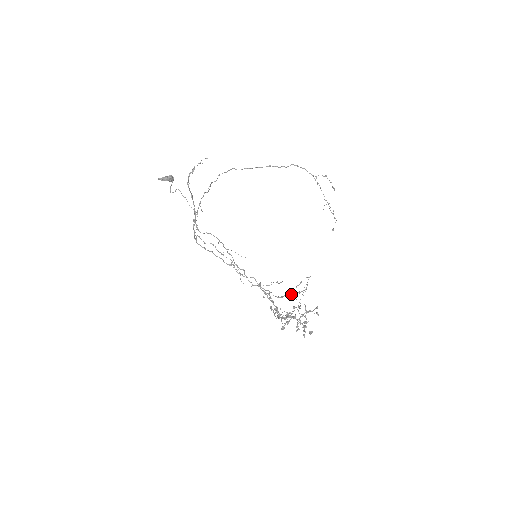
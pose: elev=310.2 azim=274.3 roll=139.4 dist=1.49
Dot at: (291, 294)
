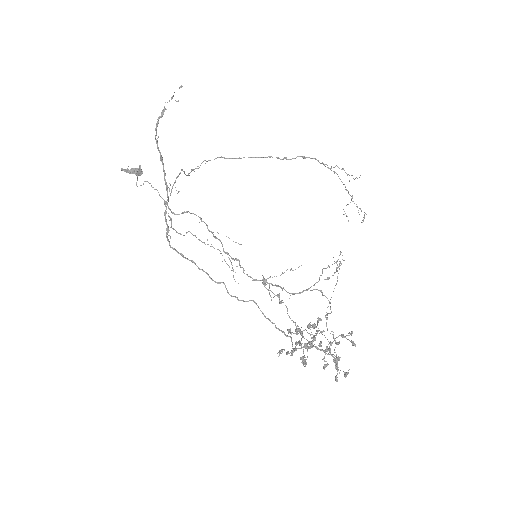
Dot at: (315, 283)
